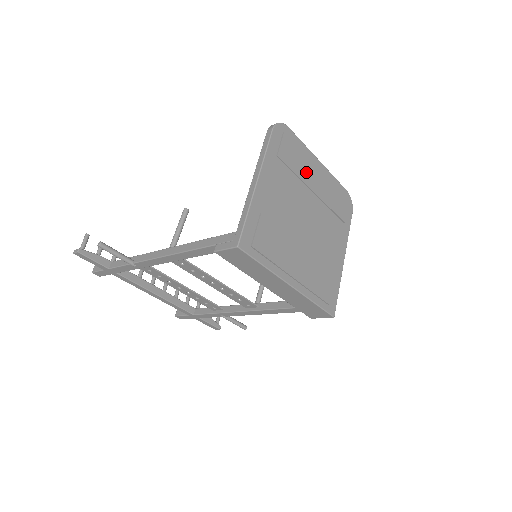
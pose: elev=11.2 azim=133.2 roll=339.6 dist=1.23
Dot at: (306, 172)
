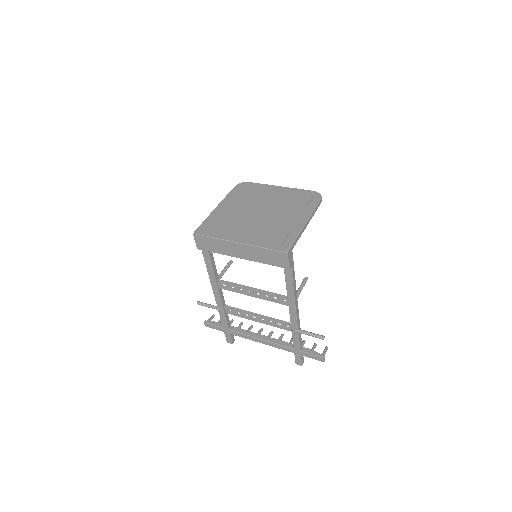
Dot at: (263, 194)
